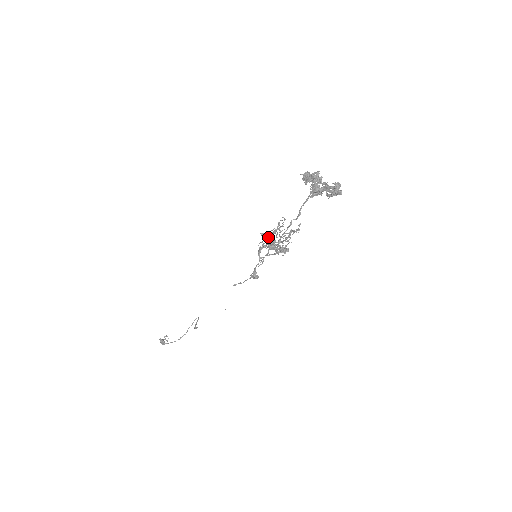
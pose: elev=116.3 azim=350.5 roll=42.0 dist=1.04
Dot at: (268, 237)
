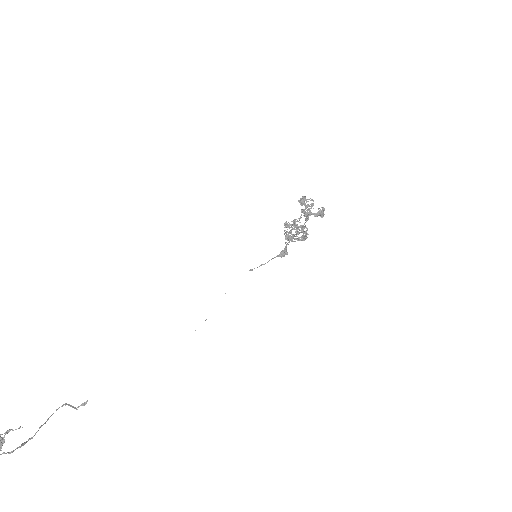
Dot at: (289, 227)
